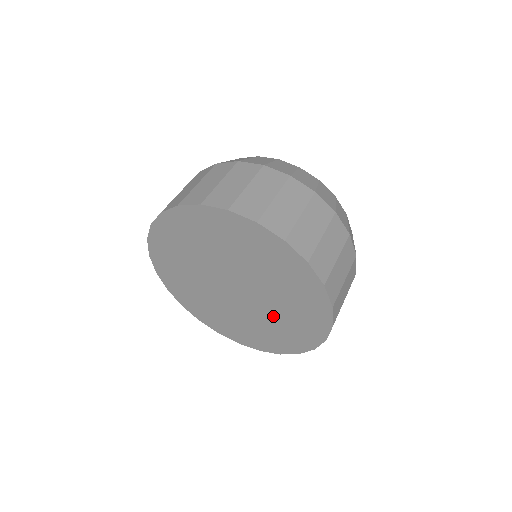
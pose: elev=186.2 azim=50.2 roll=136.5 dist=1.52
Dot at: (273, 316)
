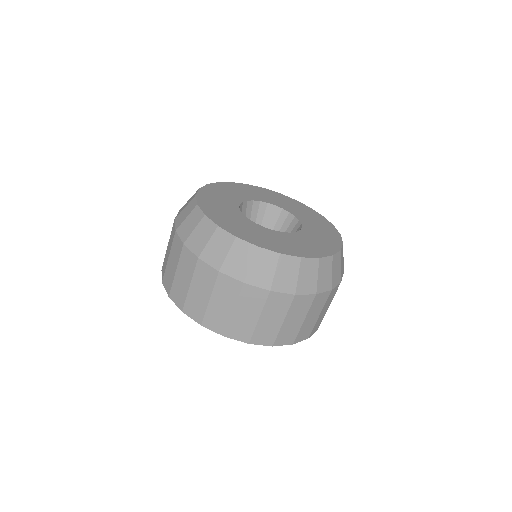
Dot at: occluded
